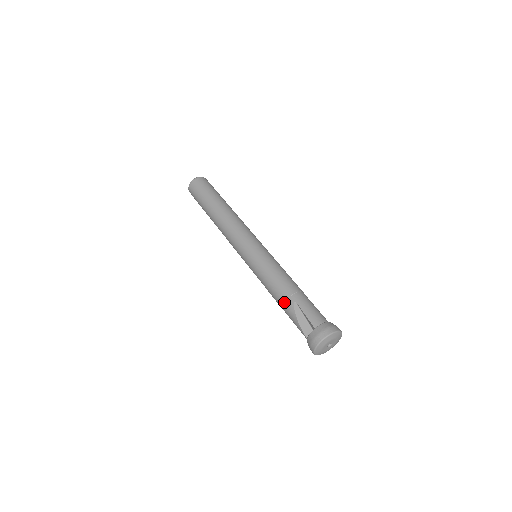
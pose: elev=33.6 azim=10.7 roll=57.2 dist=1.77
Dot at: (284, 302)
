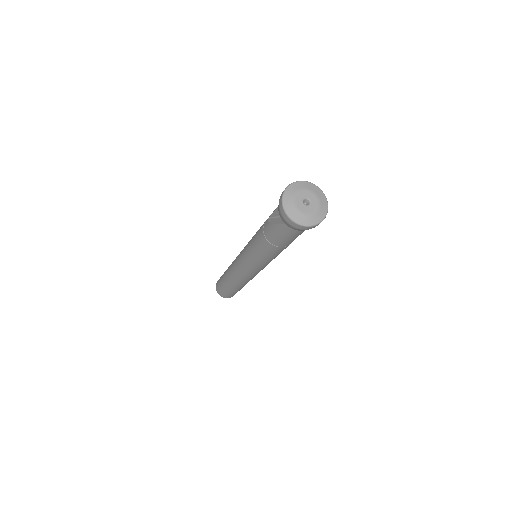
Dot at: (263, 232)
